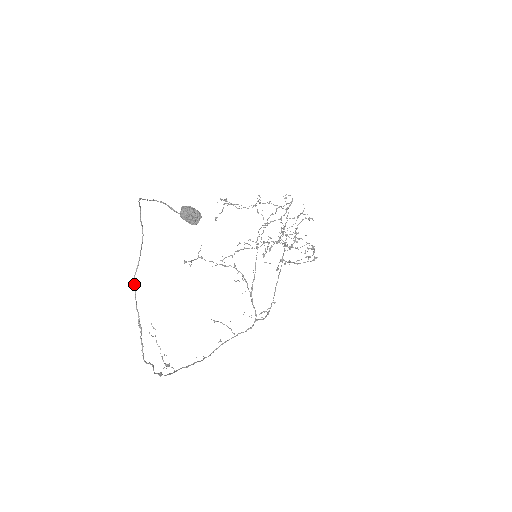
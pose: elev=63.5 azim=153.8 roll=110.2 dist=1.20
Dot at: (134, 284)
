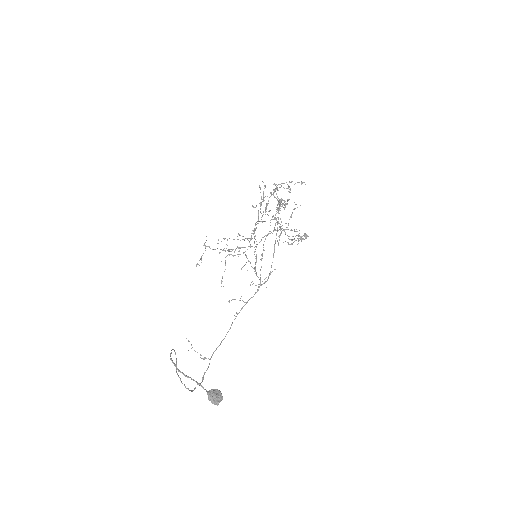
Dot at: occluded
